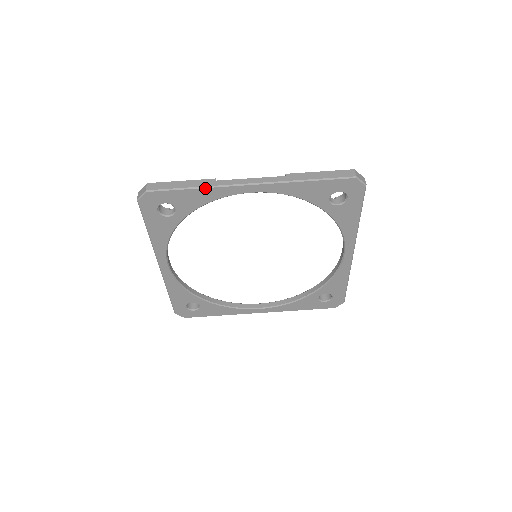
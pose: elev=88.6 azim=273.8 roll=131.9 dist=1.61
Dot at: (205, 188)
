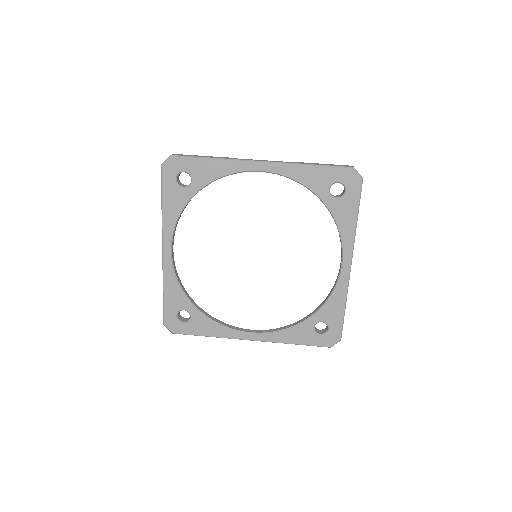
Dot at: (221, 160)
